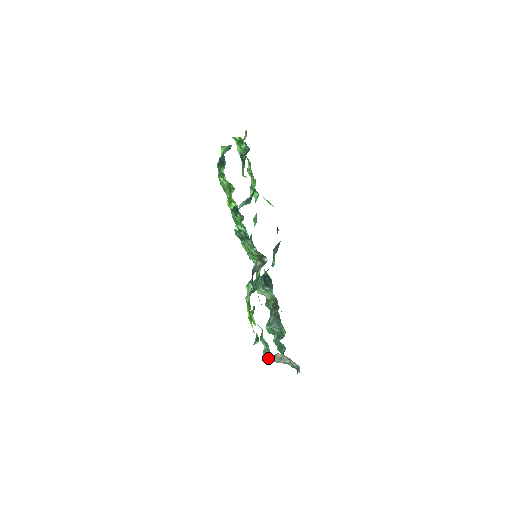
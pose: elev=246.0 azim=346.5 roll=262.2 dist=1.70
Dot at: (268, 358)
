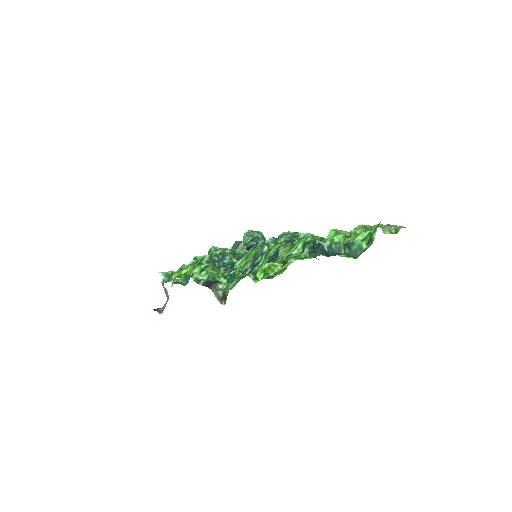
Dot at: (164, 280)
